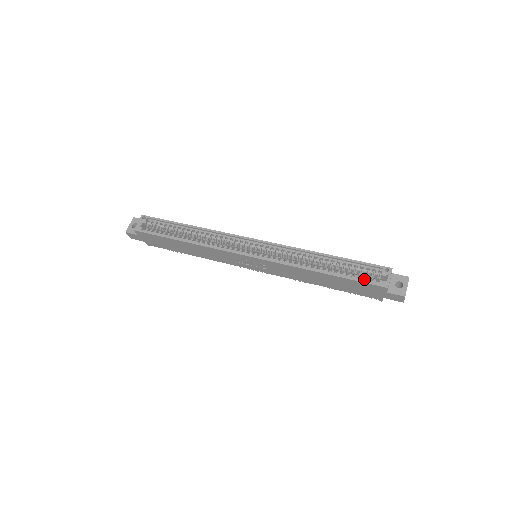
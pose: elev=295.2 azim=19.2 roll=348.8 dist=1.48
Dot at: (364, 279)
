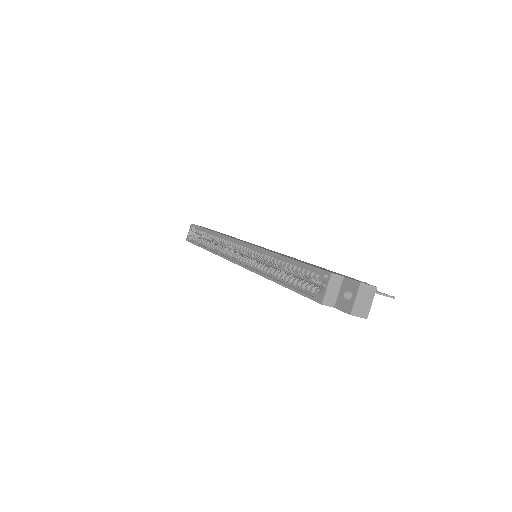
Dot at: occluded
